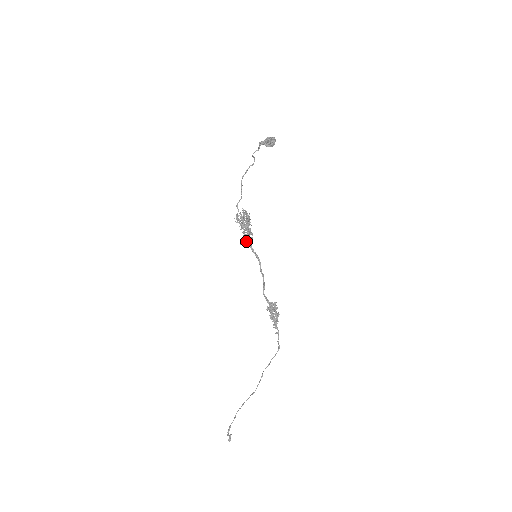
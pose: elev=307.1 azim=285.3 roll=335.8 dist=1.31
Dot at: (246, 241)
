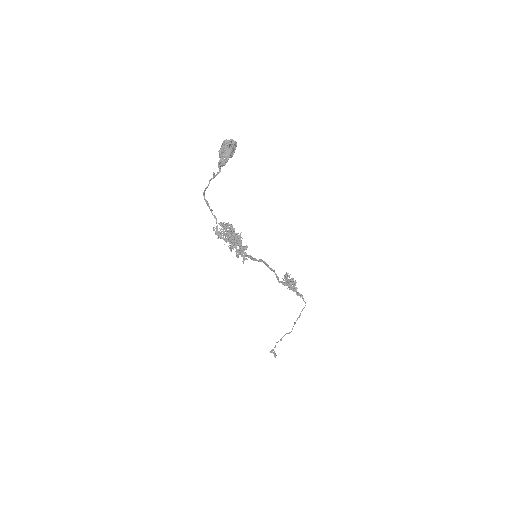
Dot at: (243, 256)
